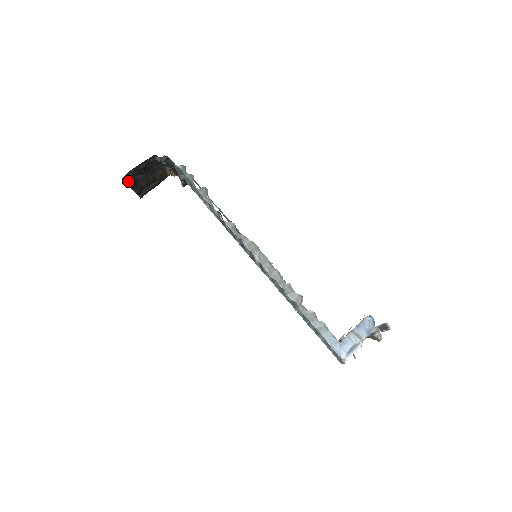
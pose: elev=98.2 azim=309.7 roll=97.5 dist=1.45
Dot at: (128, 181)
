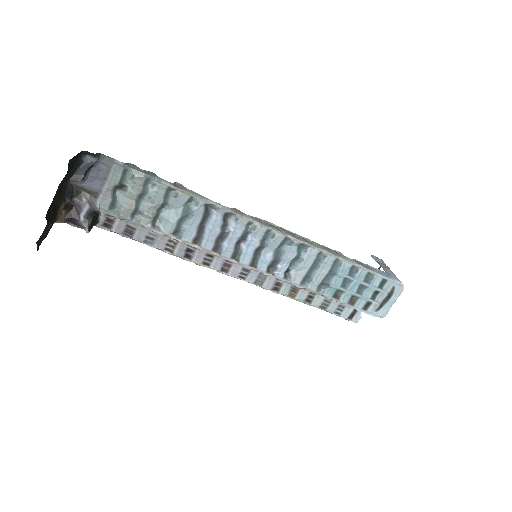
Dot at: (66, 180)
